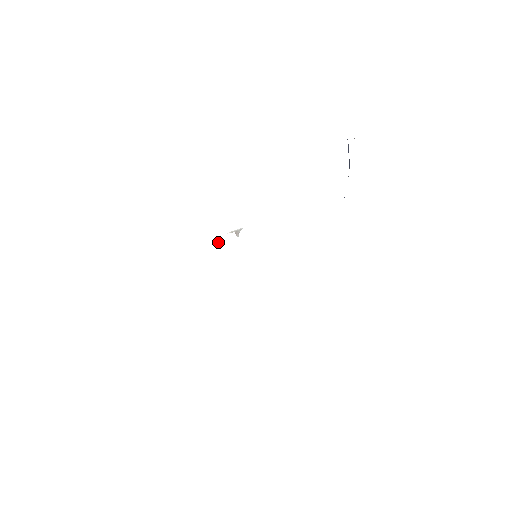
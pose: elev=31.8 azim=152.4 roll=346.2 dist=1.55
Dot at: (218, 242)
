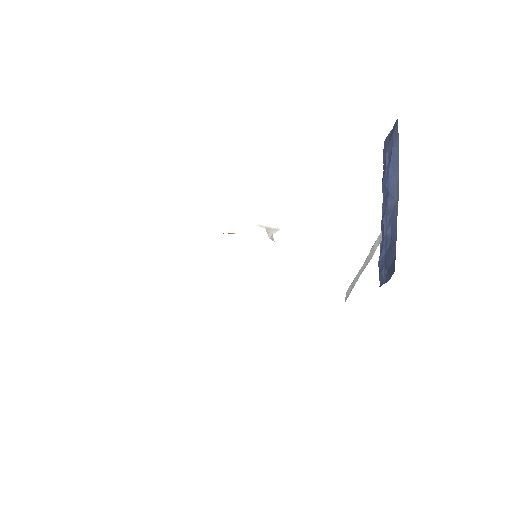
Dot at: occluded
